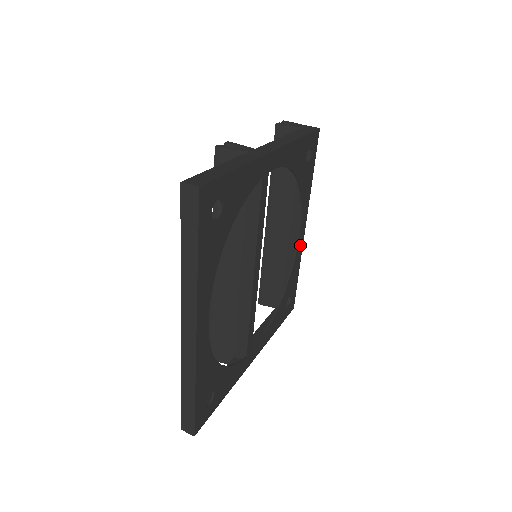
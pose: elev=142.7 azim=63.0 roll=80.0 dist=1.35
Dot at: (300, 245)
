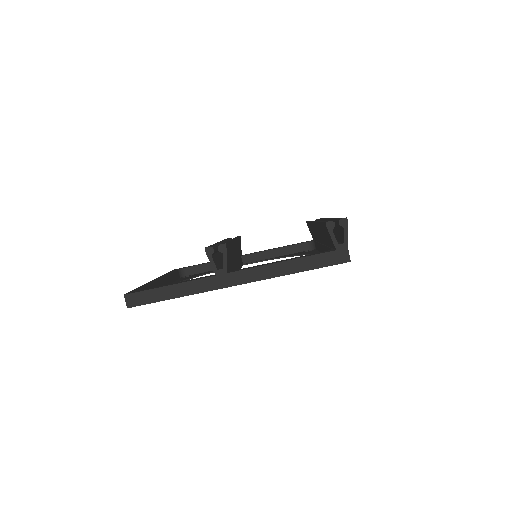
Dot at: occluded
